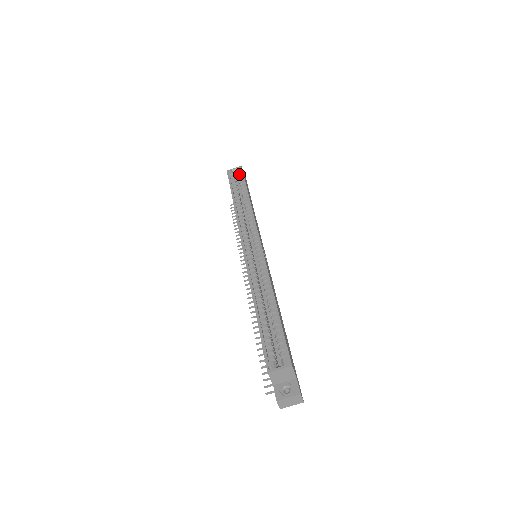
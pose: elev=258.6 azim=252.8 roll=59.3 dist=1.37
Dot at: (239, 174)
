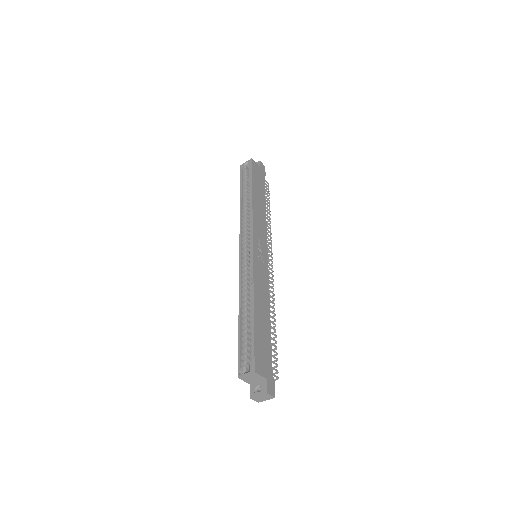
Dot at: (249, 168)
